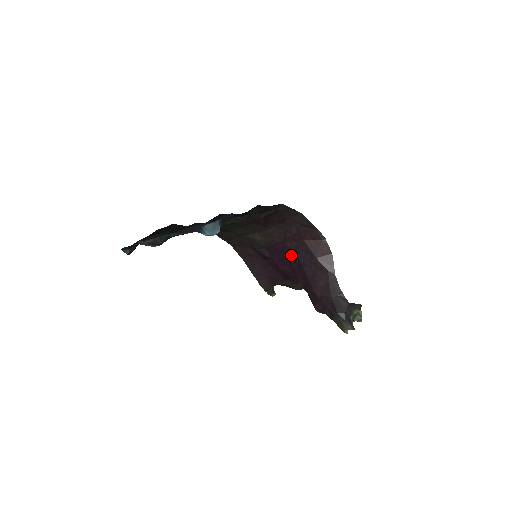
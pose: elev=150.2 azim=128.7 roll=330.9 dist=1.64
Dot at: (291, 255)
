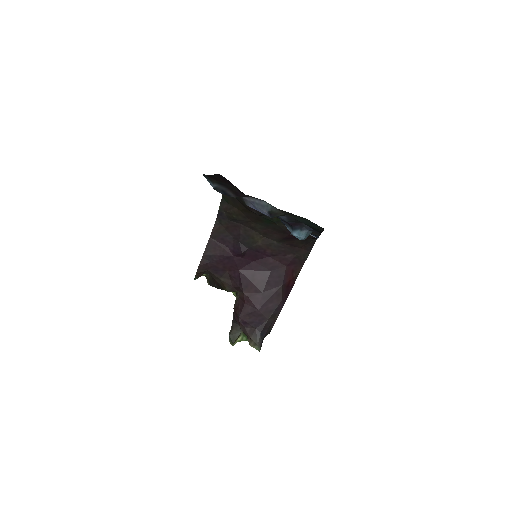
Dot at: (264, 268)
